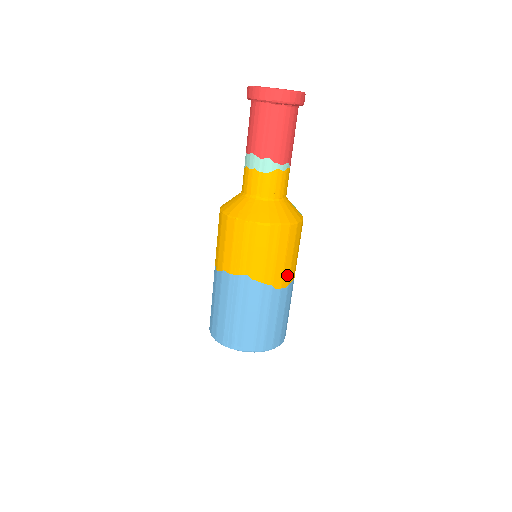
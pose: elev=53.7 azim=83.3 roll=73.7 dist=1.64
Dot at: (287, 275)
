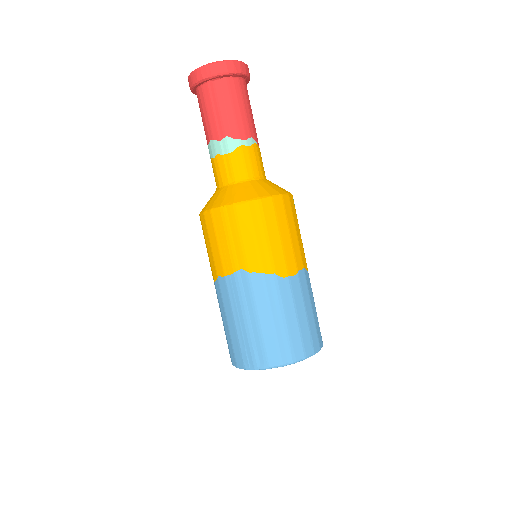
Dot at: (291, 259)
